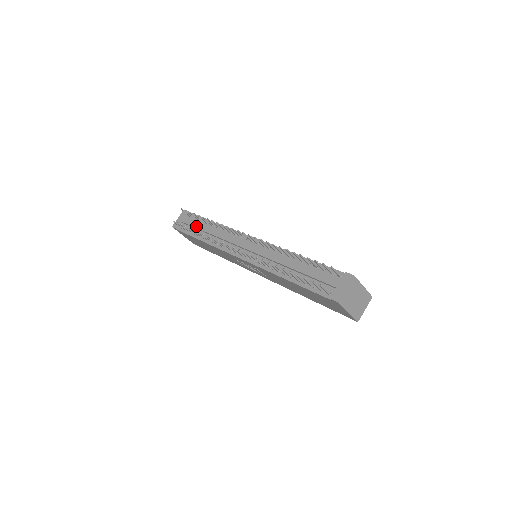
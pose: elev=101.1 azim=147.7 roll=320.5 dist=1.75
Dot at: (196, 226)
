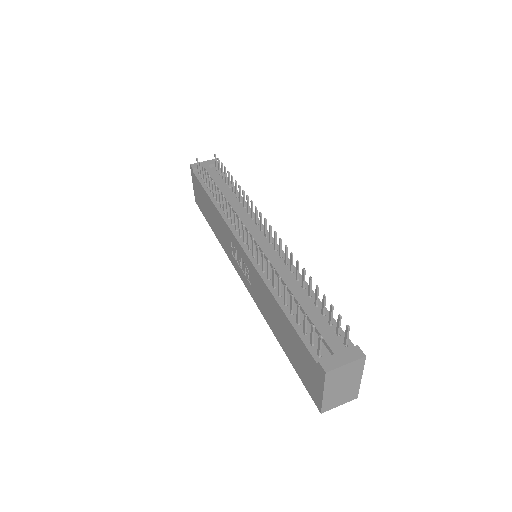
Dot at: (216, 181)
